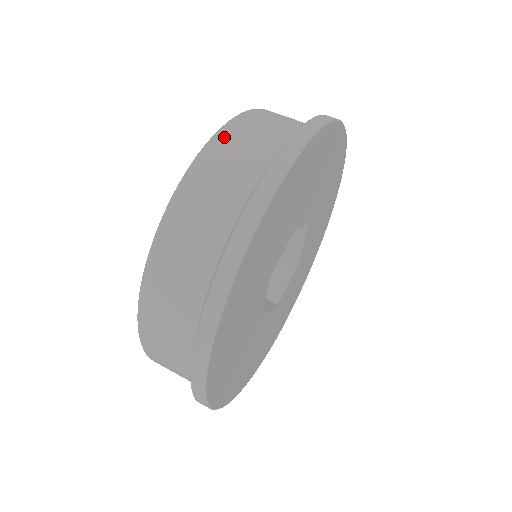
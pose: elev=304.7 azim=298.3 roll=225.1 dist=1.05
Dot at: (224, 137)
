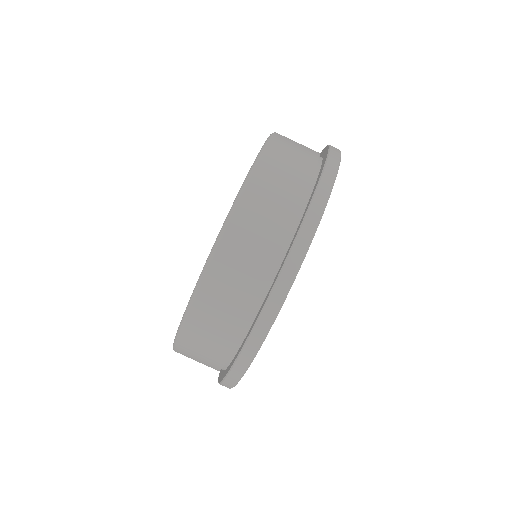
Dot at: (245, 206)
